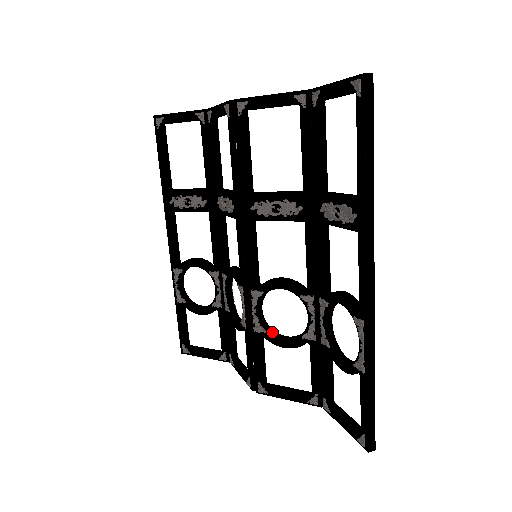
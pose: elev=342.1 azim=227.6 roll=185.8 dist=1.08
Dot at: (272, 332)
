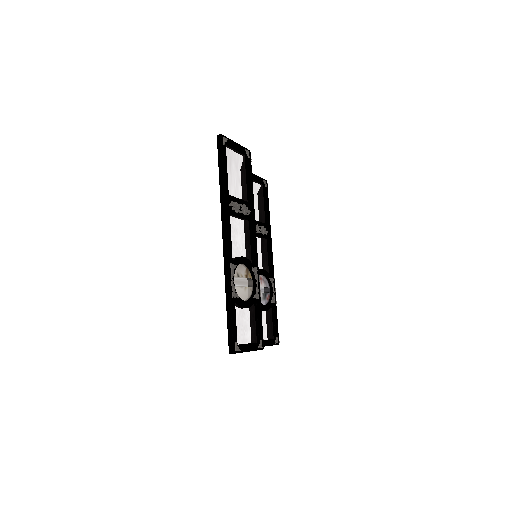
Dot at: occluded
